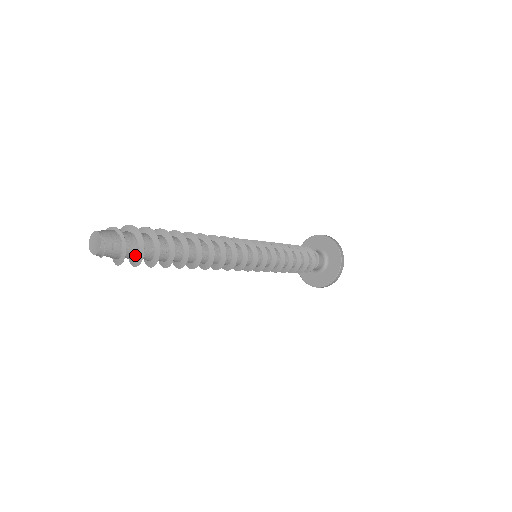
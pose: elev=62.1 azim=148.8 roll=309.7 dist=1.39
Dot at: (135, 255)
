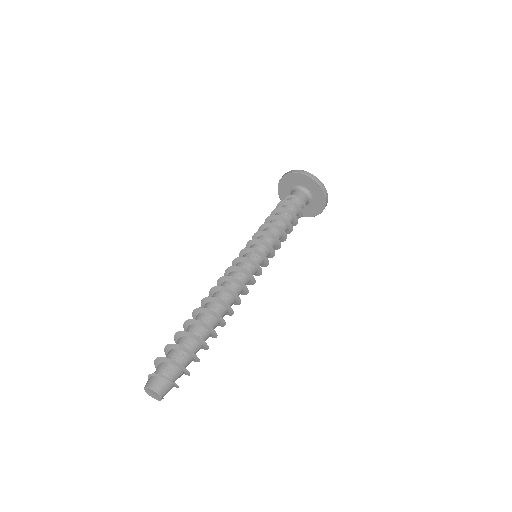
Dot at: occluded
